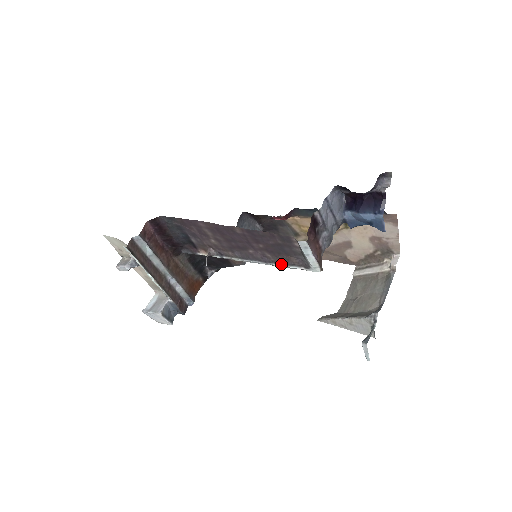
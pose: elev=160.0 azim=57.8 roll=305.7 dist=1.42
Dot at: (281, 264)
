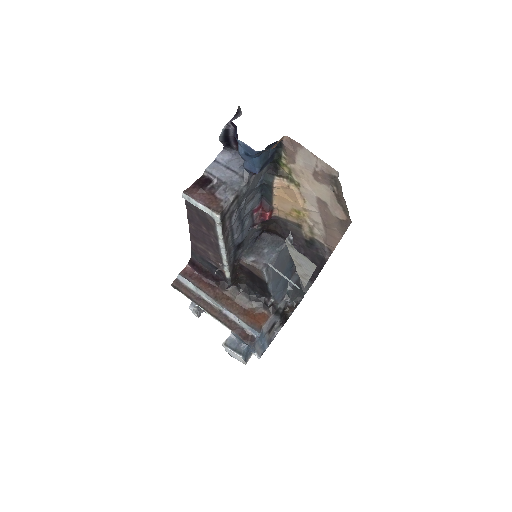
Dot at: (217, 234)
